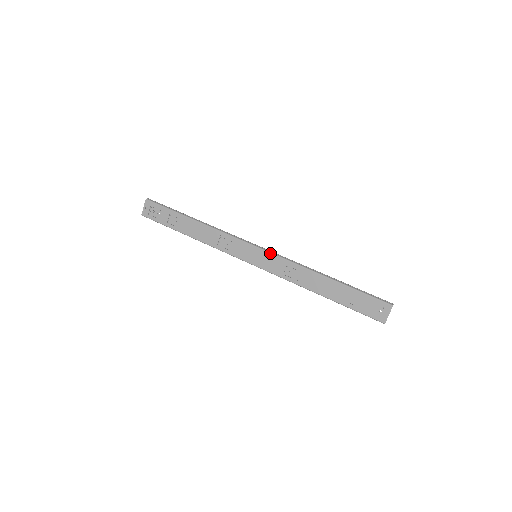
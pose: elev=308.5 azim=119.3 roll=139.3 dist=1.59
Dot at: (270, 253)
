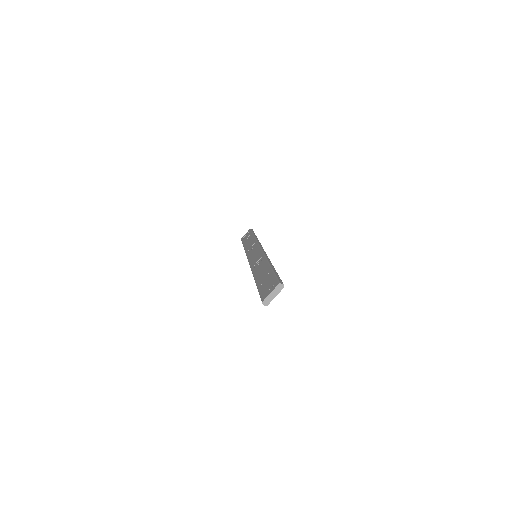
Dot at: (262, 250)
